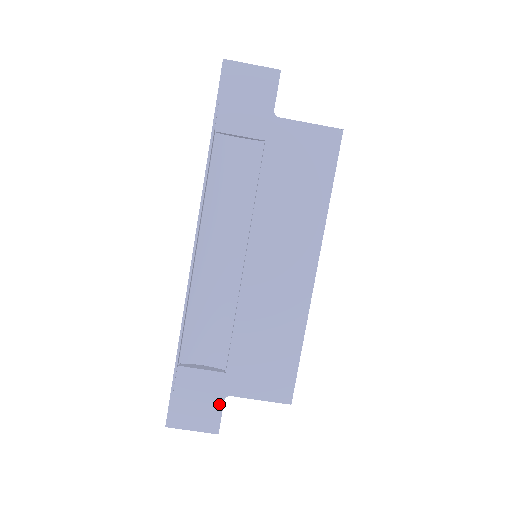
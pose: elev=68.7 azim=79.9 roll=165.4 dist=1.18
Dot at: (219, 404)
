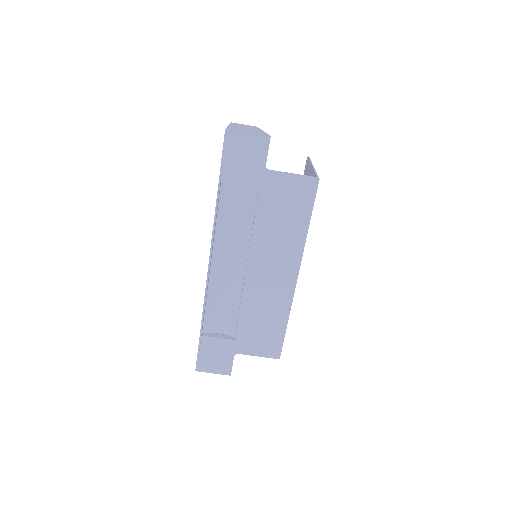
Dot at: (231, 358)
